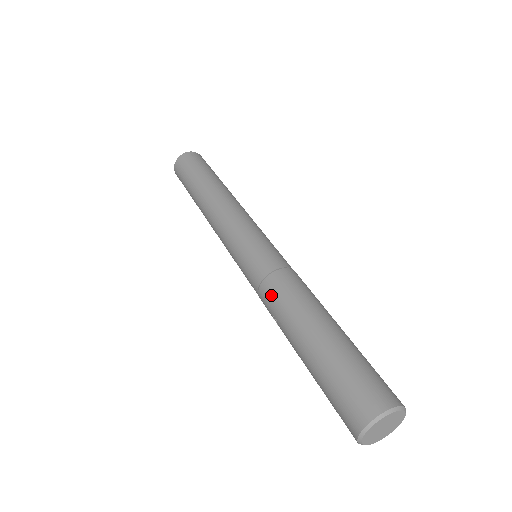
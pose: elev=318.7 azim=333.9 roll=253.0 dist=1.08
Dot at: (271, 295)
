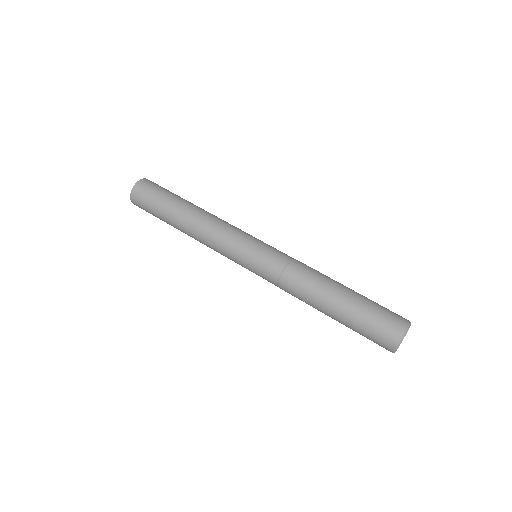
Dot at: (295, 280)
